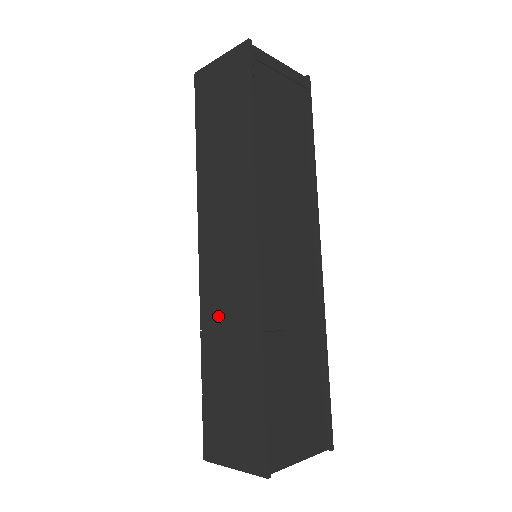
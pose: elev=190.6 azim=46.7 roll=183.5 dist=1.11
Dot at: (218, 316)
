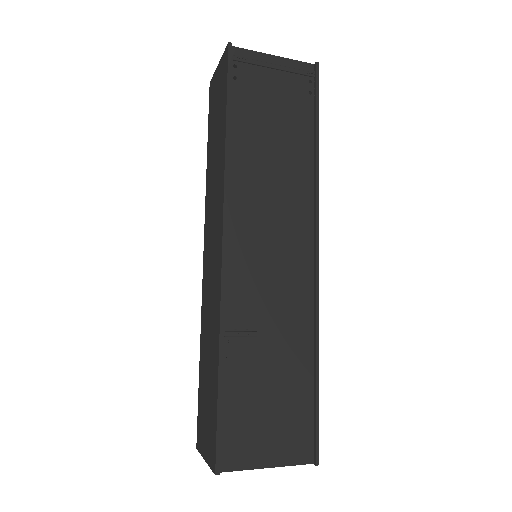
Dot at: (206, 314)
